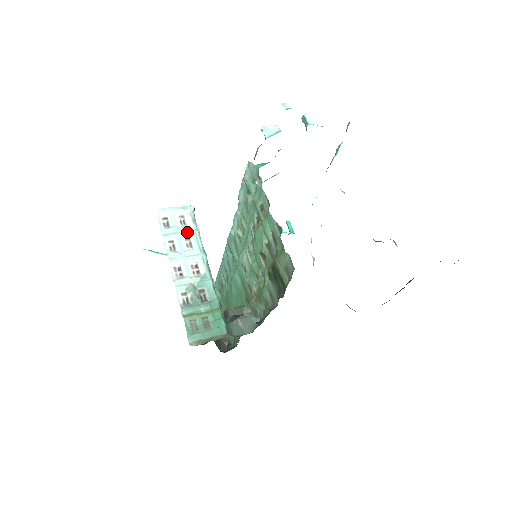
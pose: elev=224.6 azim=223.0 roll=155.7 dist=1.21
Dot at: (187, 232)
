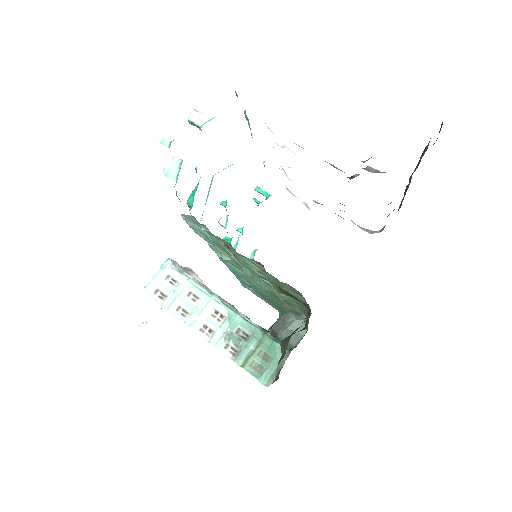
Dot at: (183, 288)
